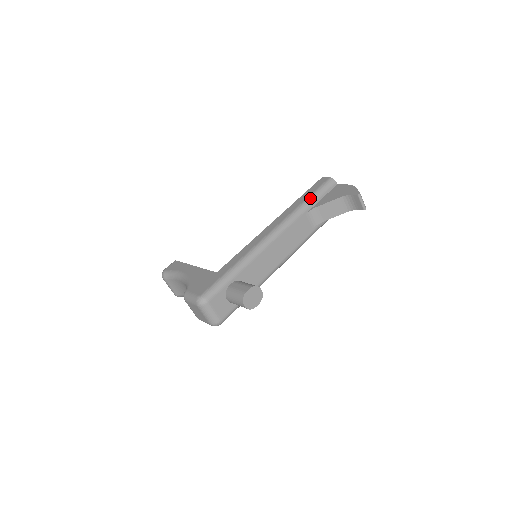
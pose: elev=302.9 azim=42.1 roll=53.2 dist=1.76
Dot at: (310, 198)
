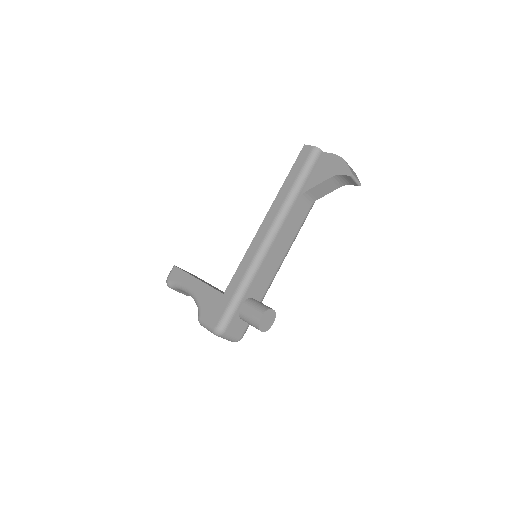
Dot at: (298, 181)
